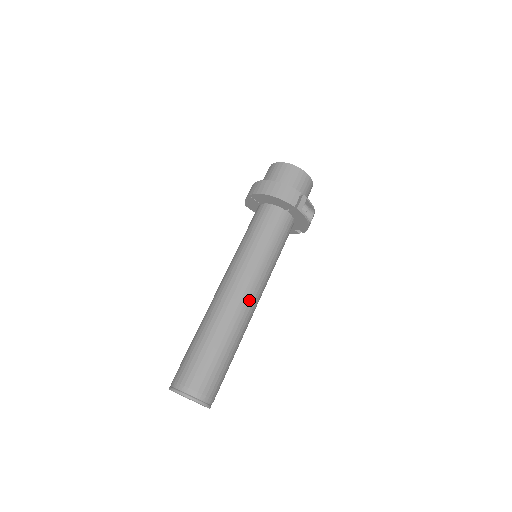
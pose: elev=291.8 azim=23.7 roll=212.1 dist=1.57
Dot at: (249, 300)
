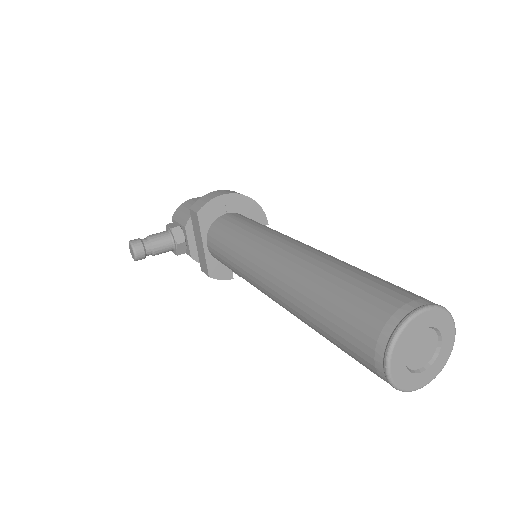
Dot at: occluded
